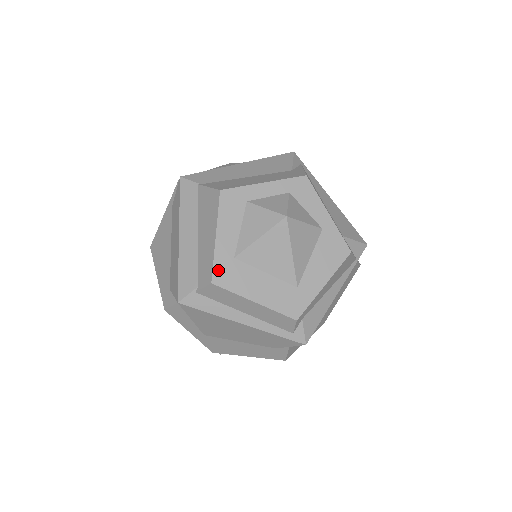
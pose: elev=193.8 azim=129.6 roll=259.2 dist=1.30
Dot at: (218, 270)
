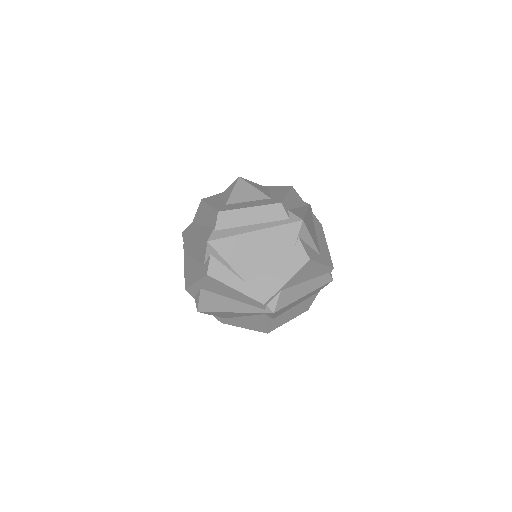
Dot at: (219, 209)
